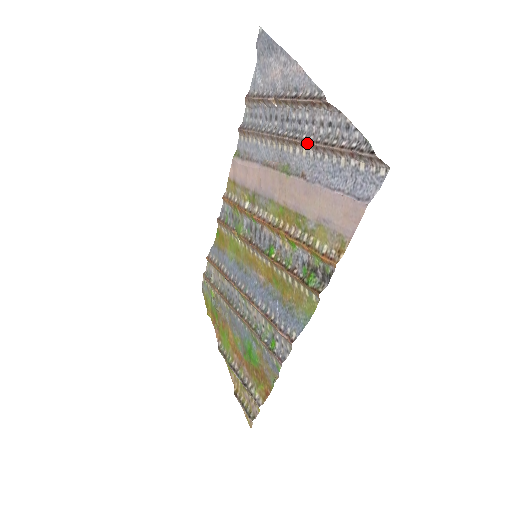
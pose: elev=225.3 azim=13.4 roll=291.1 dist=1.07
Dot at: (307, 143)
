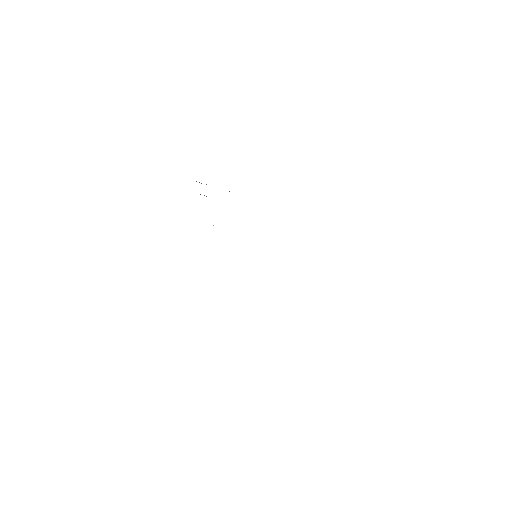
Dot at: occluded
